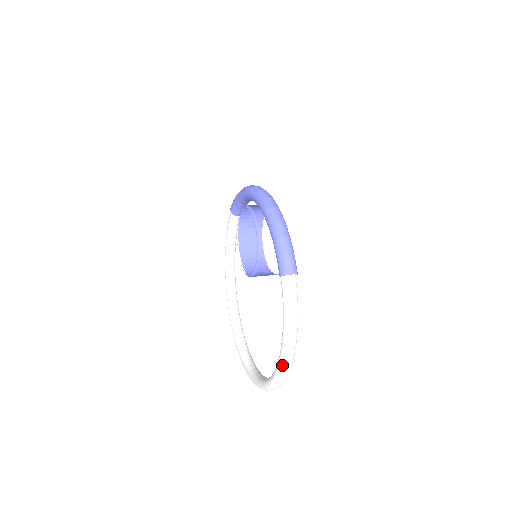
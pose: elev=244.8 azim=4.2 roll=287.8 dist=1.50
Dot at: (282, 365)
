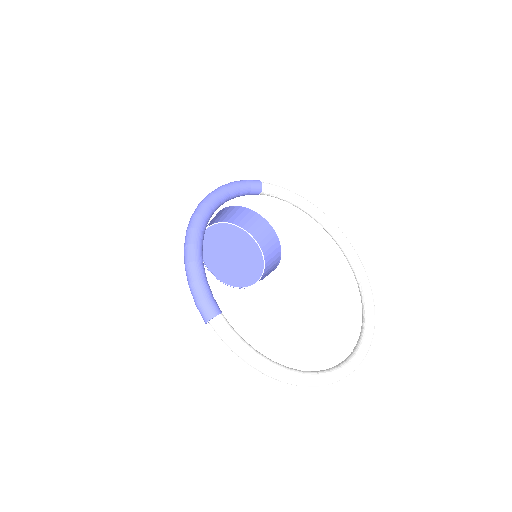
Dot at: occluded
